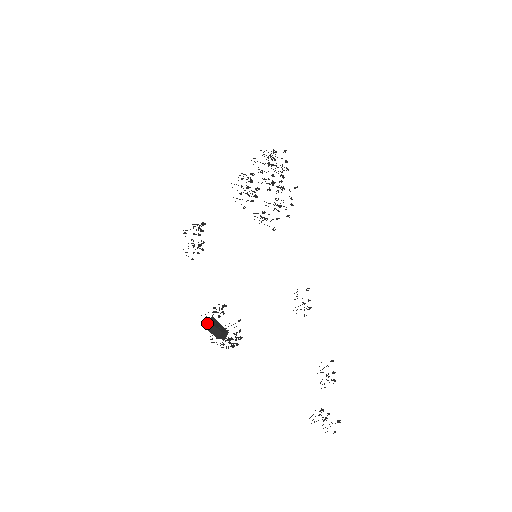
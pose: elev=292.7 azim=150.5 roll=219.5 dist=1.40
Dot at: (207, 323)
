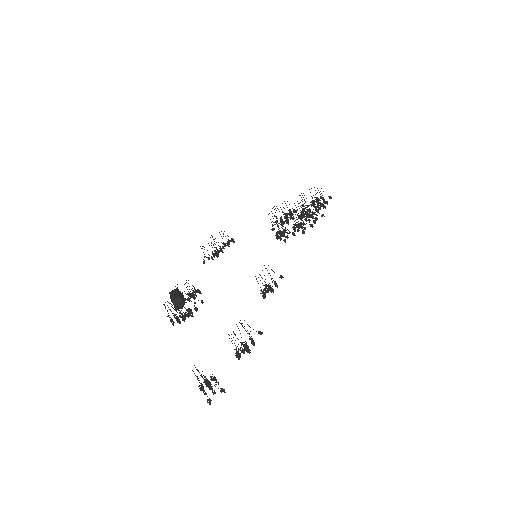
Dot at: (174, 290)
